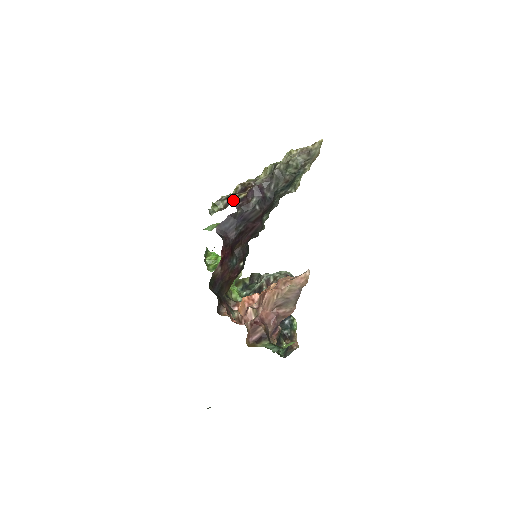
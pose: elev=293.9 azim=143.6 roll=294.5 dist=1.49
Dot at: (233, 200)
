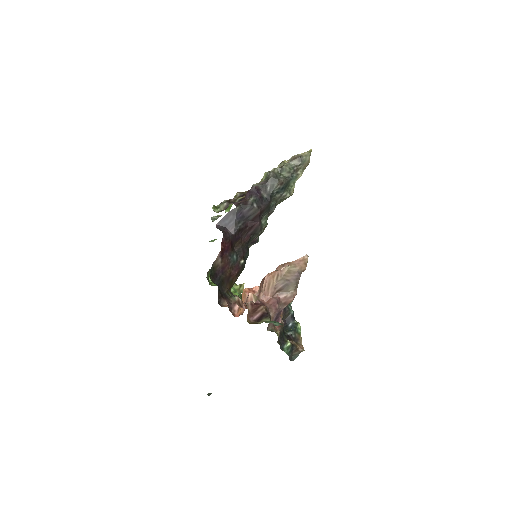
Dot at: (232, 203)
